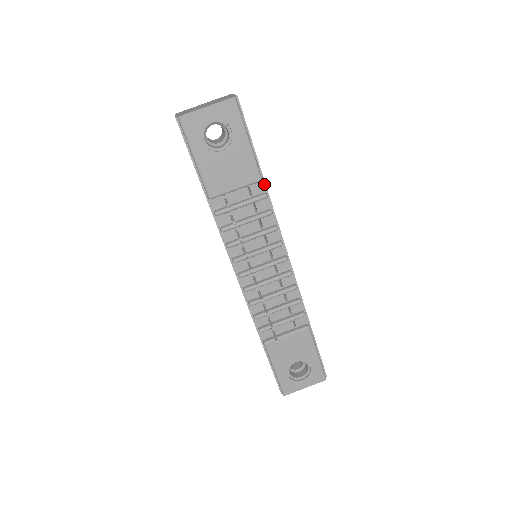
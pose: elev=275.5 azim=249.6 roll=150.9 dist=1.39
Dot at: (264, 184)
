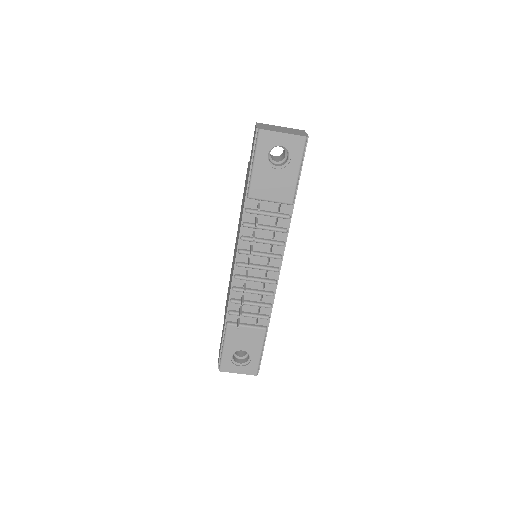
Dot at: (292, 208)
